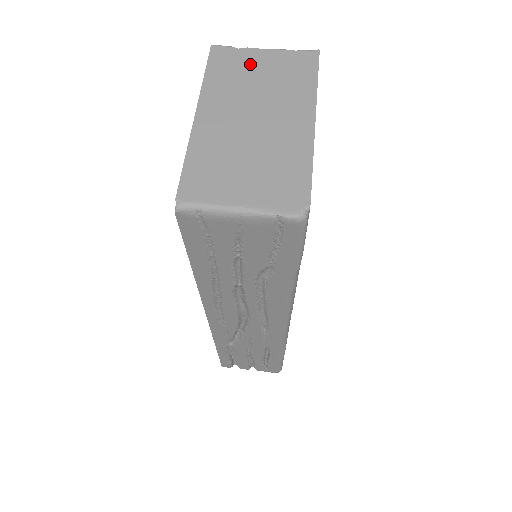
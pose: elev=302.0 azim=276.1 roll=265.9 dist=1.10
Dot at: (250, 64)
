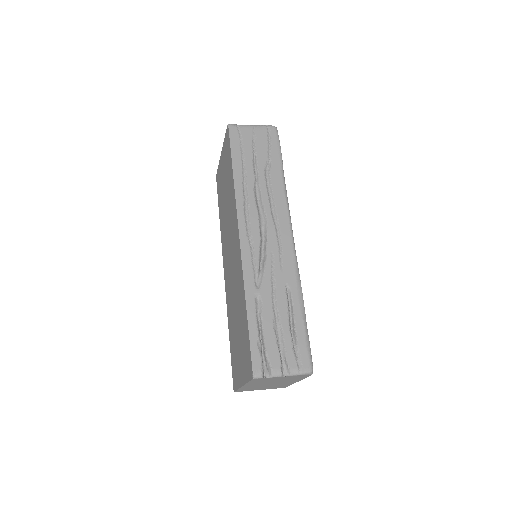
Dot at: occluded
